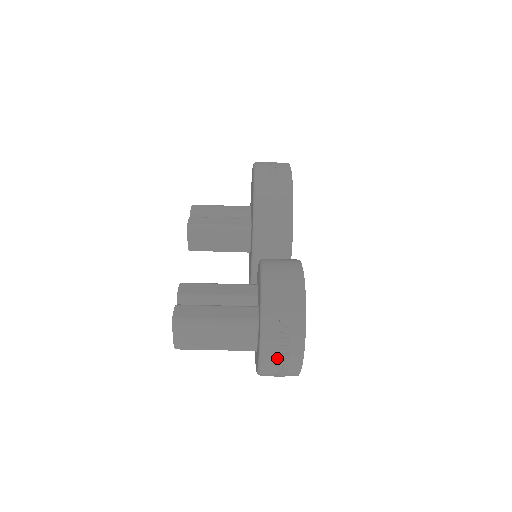
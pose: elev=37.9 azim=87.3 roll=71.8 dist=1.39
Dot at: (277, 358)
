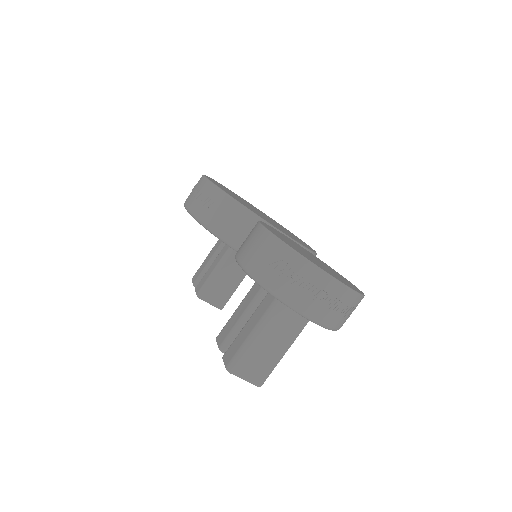
Dot at: (319, 304)
